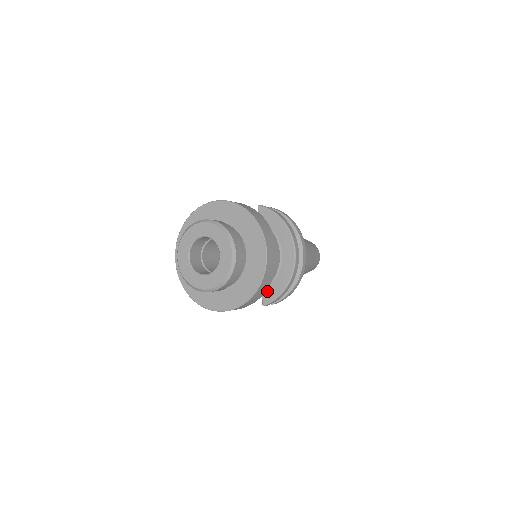
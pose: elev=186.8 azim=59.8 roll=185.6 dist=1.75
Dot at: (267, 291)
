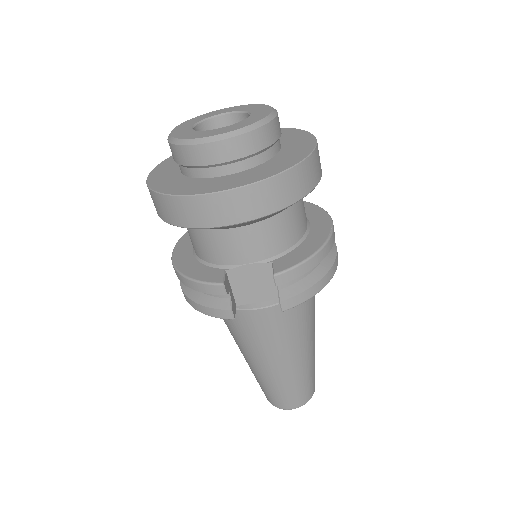
Dot at: (283, 258)
